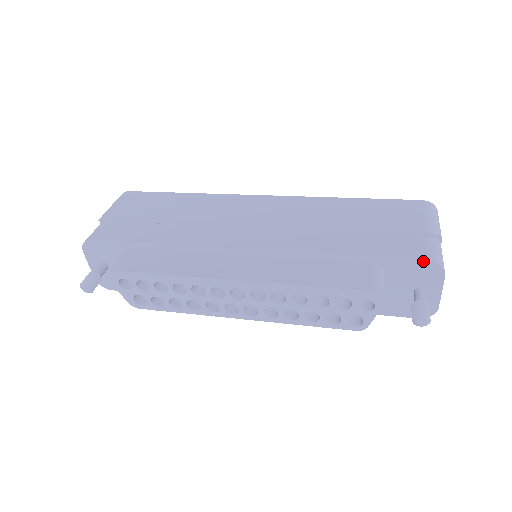
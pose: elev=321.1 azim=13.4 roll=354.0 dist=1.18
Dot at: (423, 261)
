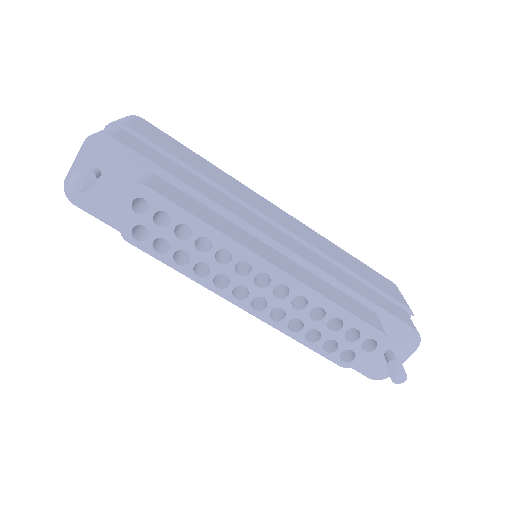
Dot at: (412, 328)
